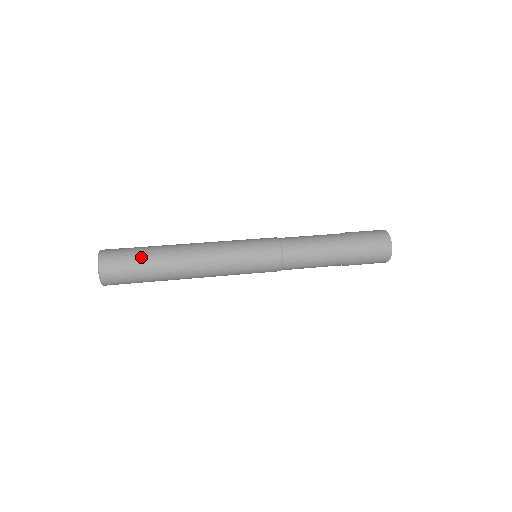
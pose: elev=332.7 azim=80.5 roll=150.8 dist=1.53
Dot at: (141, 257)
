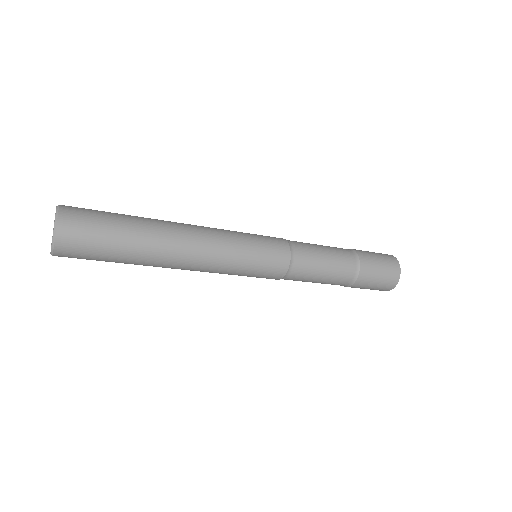
Dot at: (119, 225)
